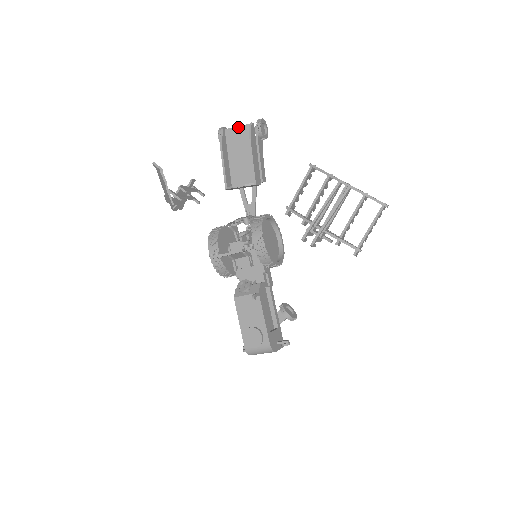
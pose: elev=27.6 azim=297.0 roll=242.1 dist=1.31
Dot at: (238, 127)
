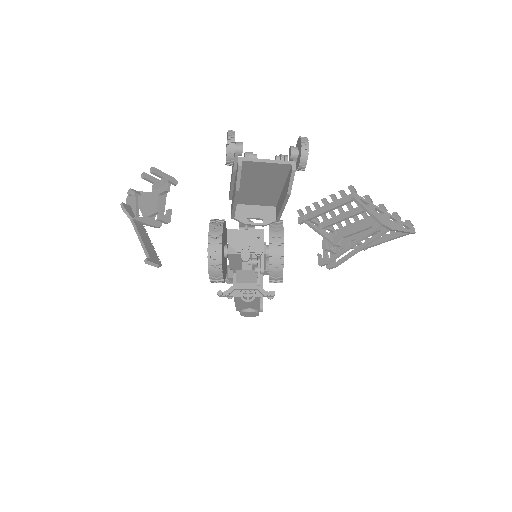
Dot at: (268, 164)
